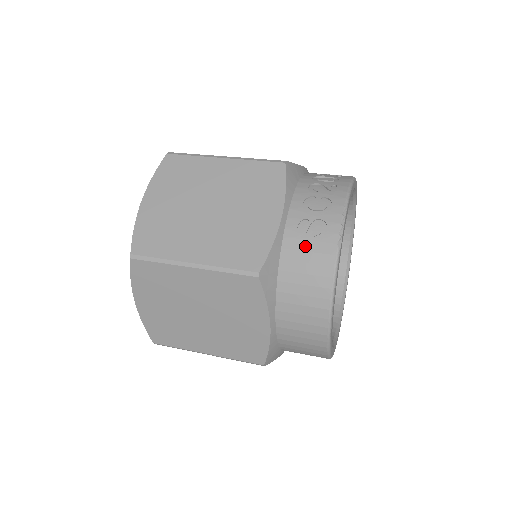
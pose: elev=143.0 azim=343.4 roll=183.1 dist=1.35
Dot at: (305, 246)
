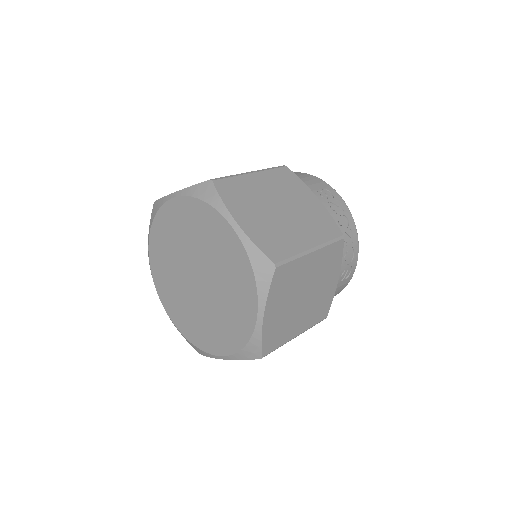
Dot at: (340, 285)
